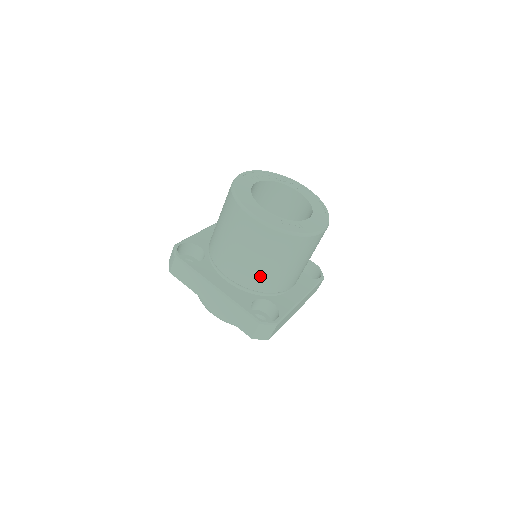
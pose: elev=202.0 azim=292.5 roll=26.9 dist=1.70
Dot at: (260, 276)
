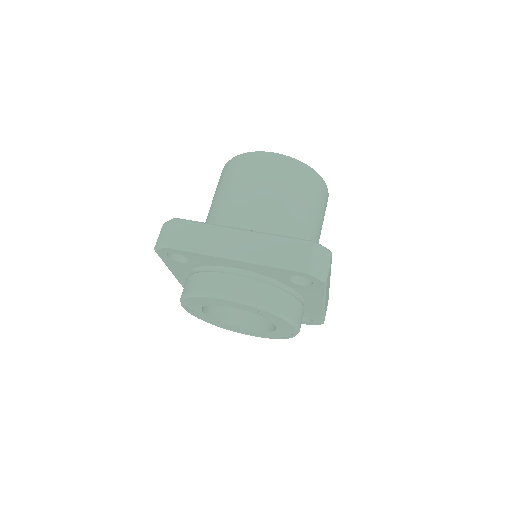
Dot at: (287, 220)
